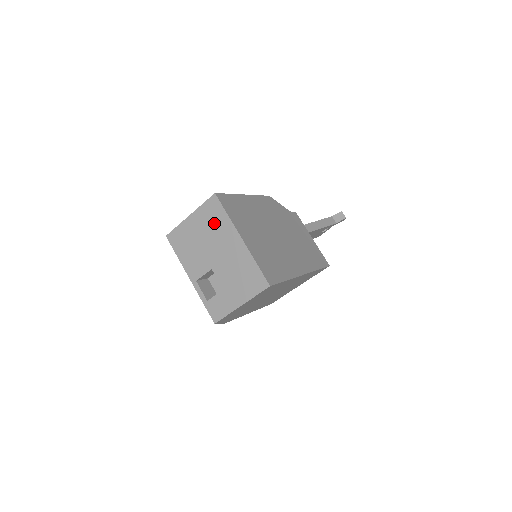
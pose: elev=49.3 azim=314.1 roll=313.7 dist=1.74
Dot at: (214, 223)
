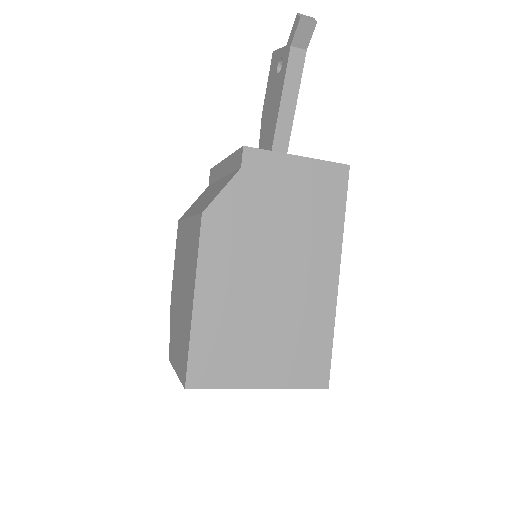
Dot at: occluded
